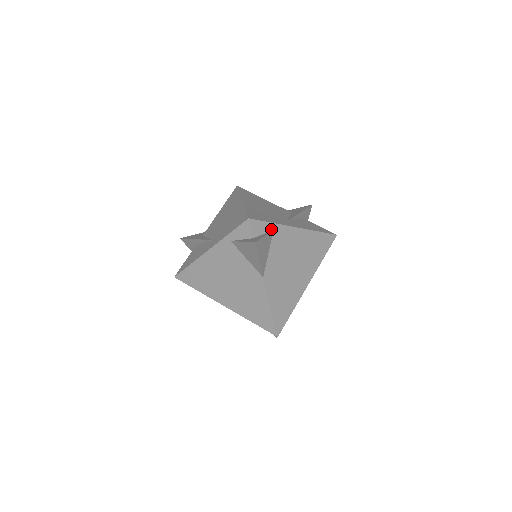
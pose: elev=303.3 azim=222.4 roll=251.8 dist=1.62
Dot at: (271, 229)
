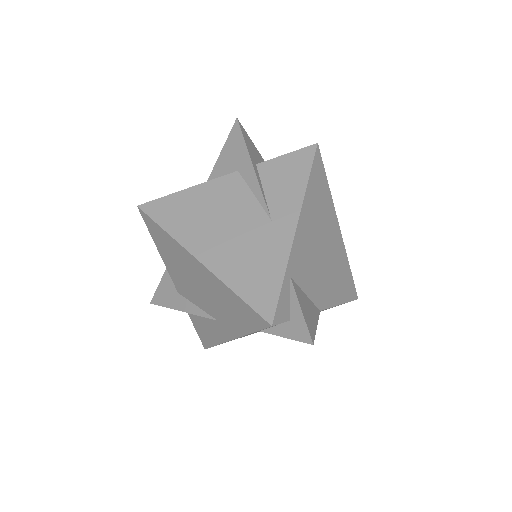
Dot at: (288, 282)
